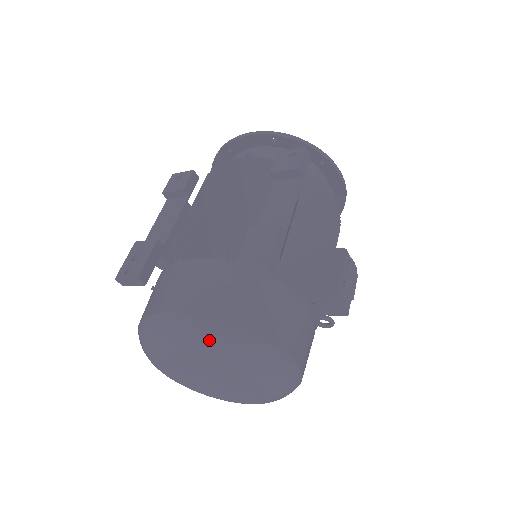
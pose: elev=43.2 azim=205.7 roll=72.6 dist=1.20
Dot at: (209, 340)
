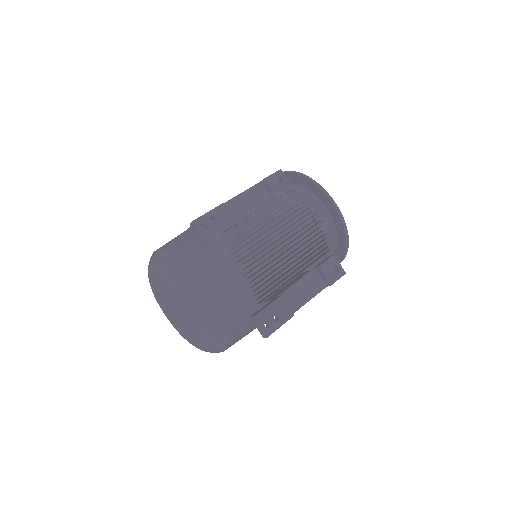
Dot at: (207, 327)
